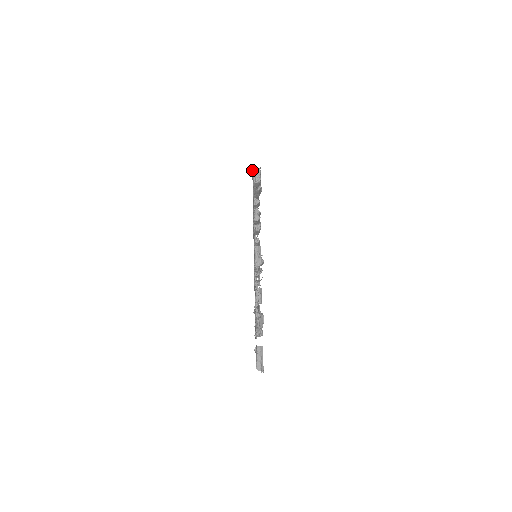
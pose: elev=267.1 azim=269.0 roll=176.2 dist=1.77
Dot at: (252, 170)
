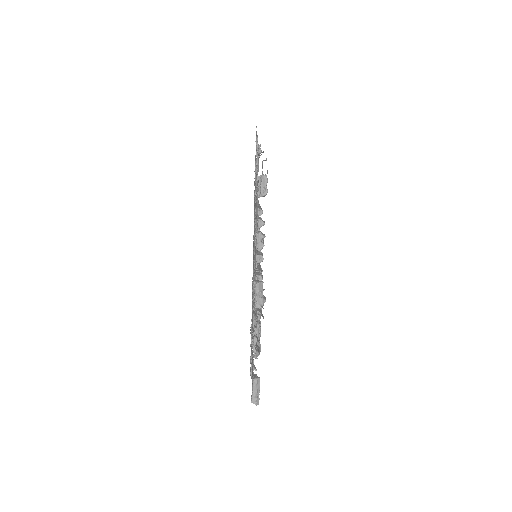
Dot at: occluded
